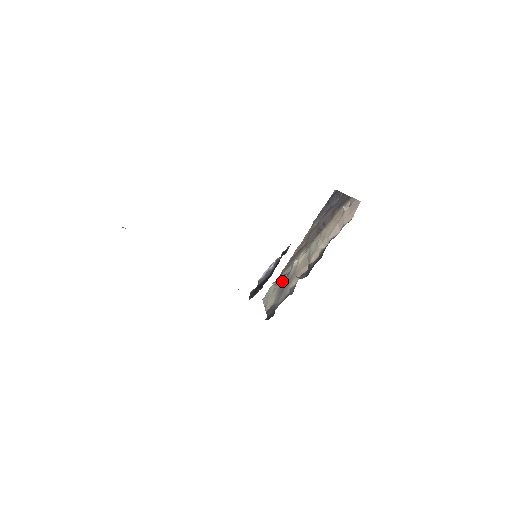
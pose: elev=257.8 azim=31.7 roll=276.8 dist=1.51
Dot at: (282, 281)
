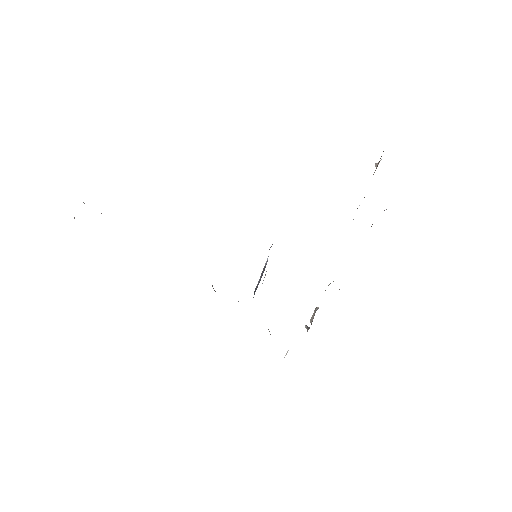
Dot at: (313, 316)
